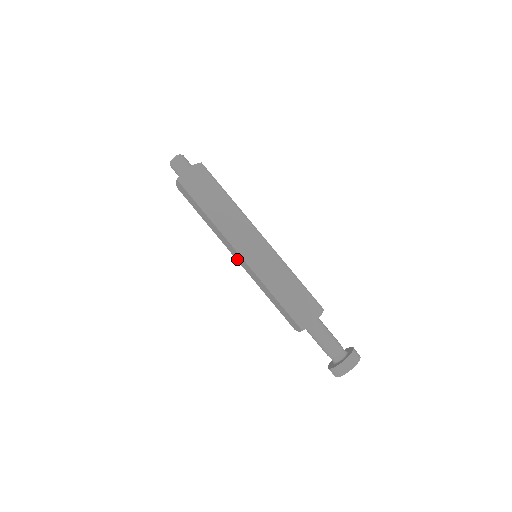
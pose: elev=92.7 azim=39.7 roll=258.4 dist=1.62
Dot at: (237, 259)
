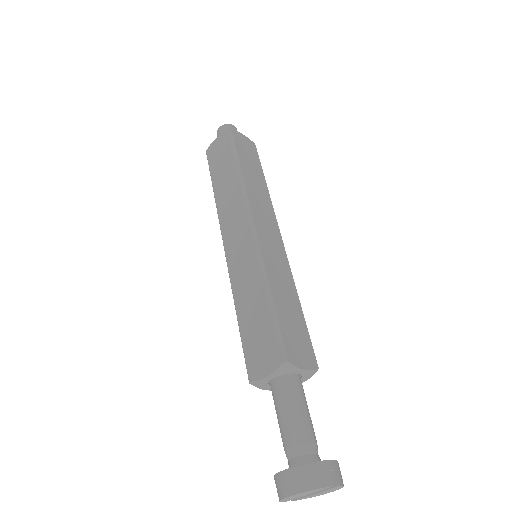
Dot at: occluded
